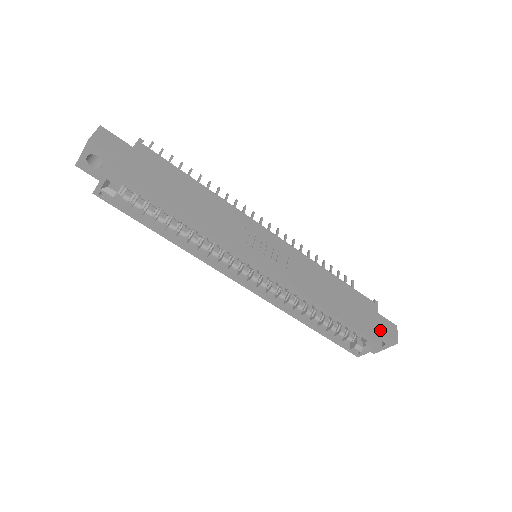
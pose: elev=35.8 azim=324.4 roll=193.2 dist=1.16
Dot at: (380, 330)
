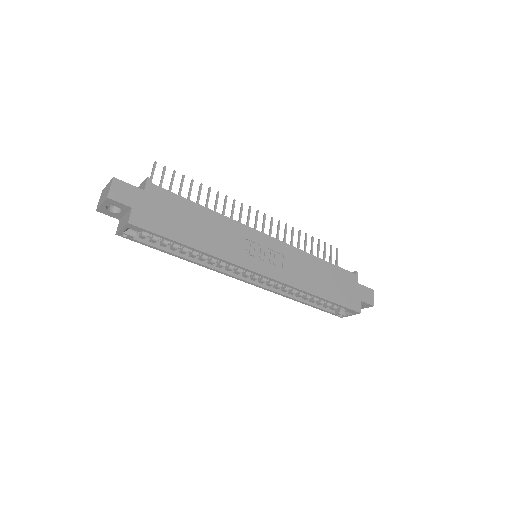
Dot at: (359, 299)
